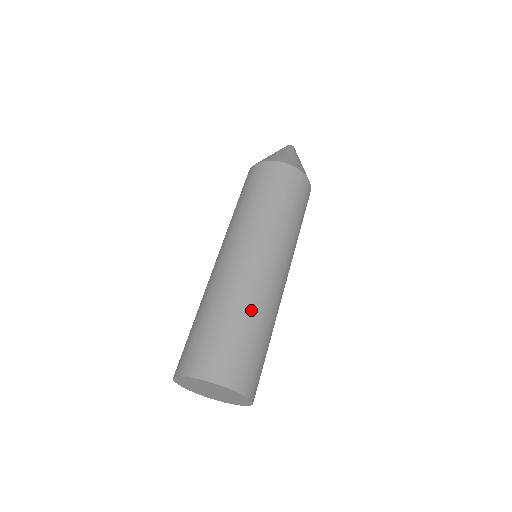
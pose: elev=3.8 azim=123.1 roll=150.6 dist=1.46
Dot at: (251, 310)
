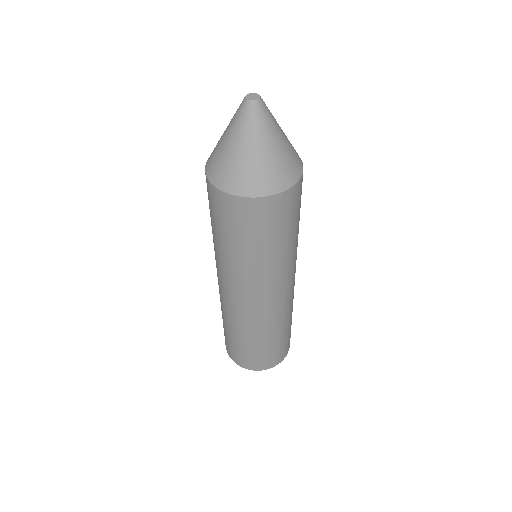
Dot at: (290, 317)
